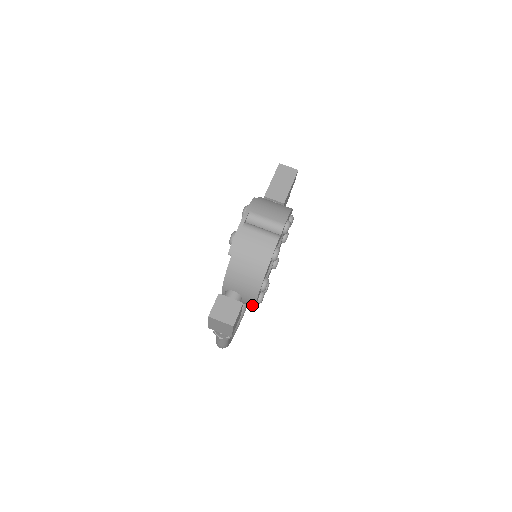
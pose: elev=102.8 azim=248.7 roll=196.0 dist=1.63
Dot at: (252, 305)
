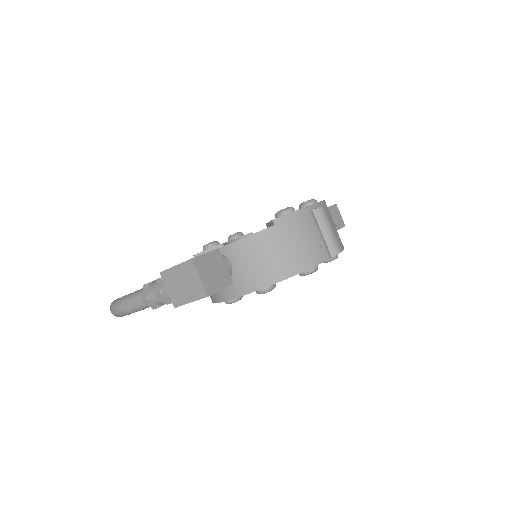
Dot at: (226, 296)
